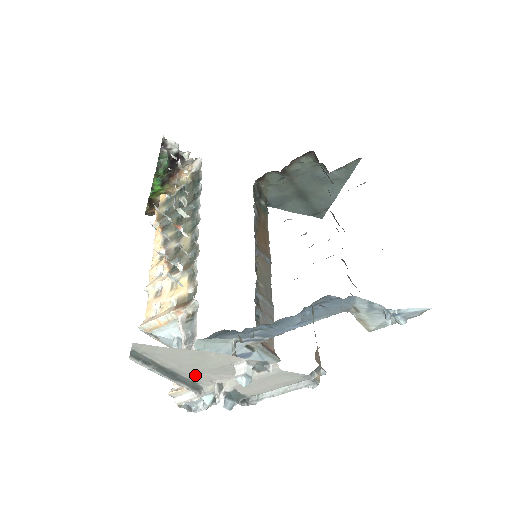
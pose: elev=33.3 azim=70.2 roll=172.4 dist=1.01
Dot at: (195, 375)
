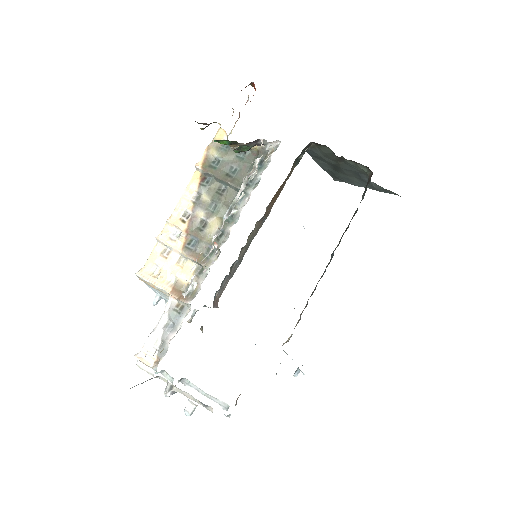
Dot at: occluded
